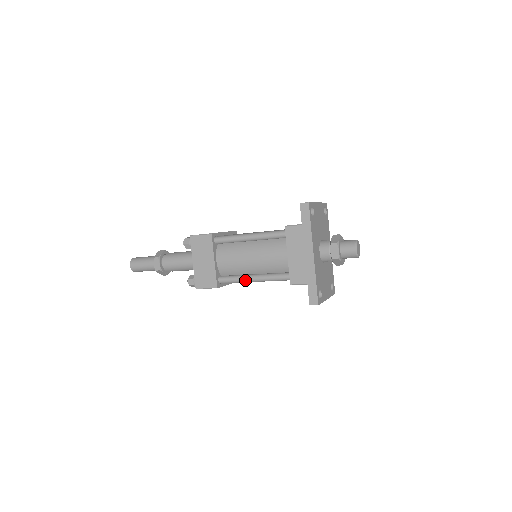
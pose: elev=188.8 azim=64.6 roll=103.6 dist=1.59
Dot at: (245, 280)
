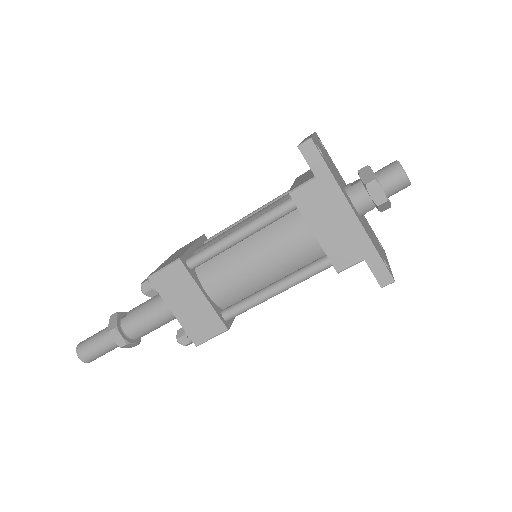
Dot at: (263, 299)
